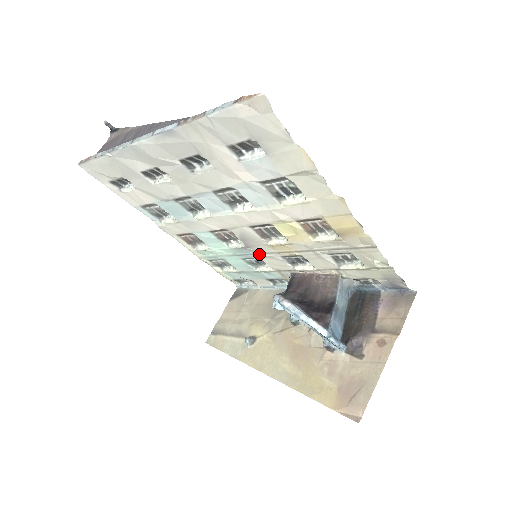
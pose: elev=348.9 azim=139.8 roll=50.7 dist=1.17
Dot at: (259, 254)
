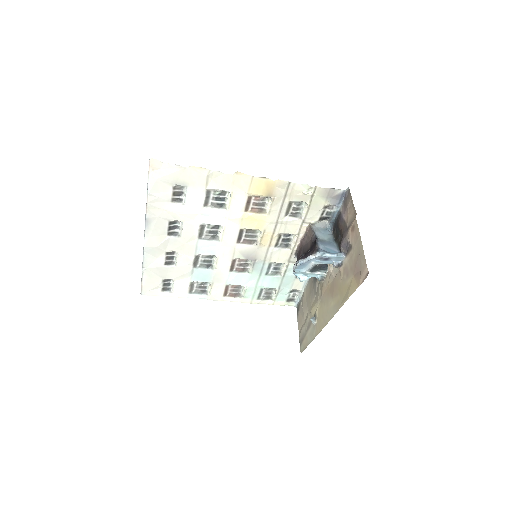
Dot at: (265, 259)
